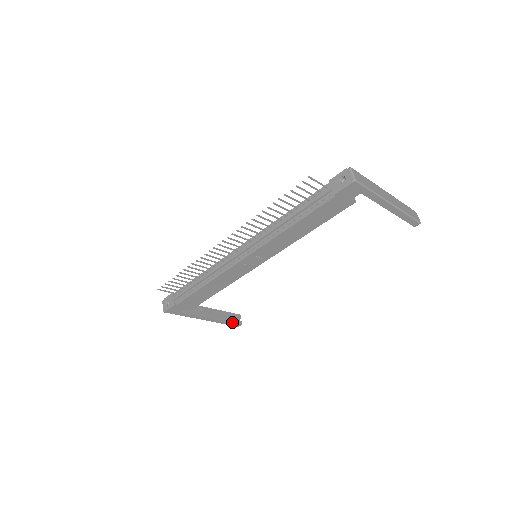
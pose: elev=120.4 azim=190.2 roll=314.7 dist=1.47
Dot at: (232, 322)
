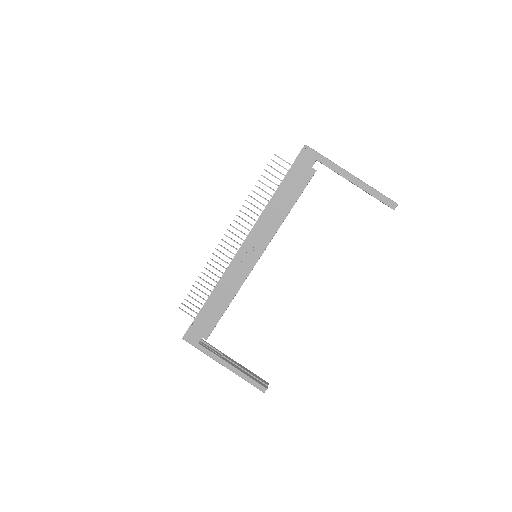
Dot at: (255, 380)
